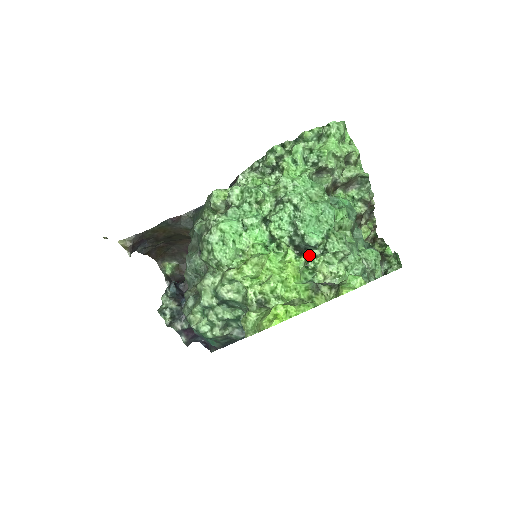
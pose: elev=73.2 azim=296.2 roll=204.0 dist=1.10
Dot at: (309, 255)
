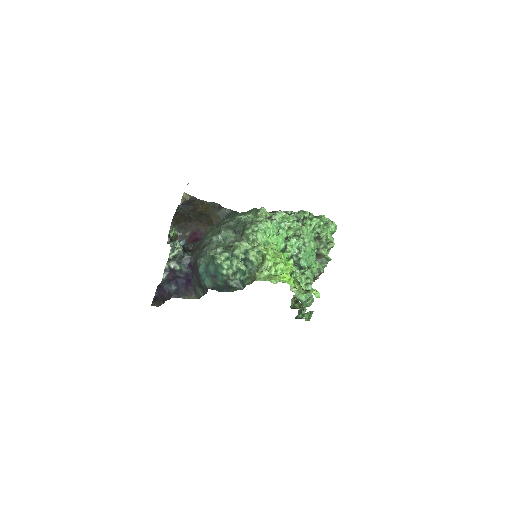
Dot at: occluded
